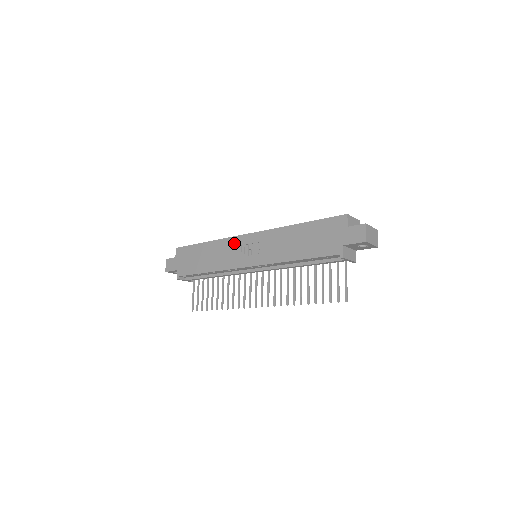
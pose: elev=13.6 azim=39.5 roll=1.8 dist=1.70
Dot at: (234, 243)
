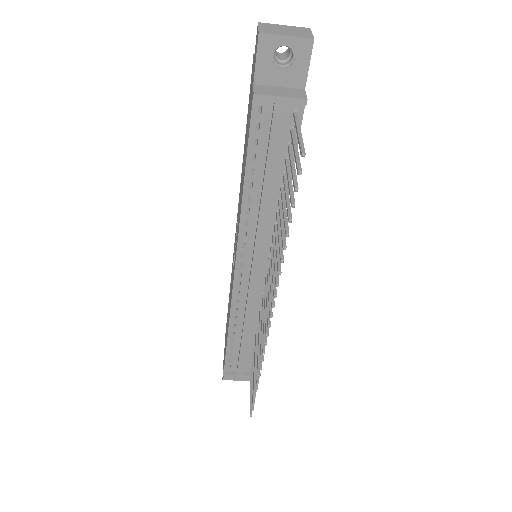
Dot at: occluded
